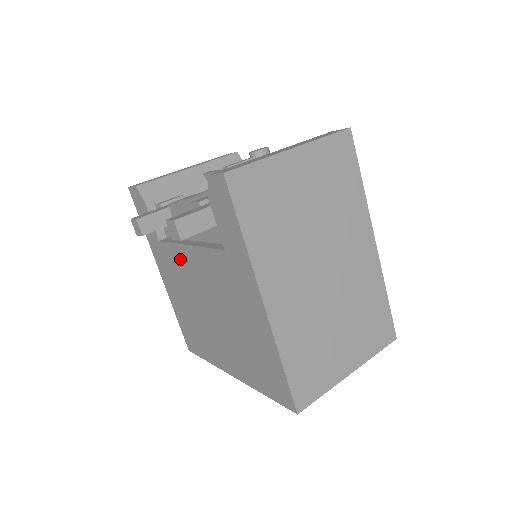
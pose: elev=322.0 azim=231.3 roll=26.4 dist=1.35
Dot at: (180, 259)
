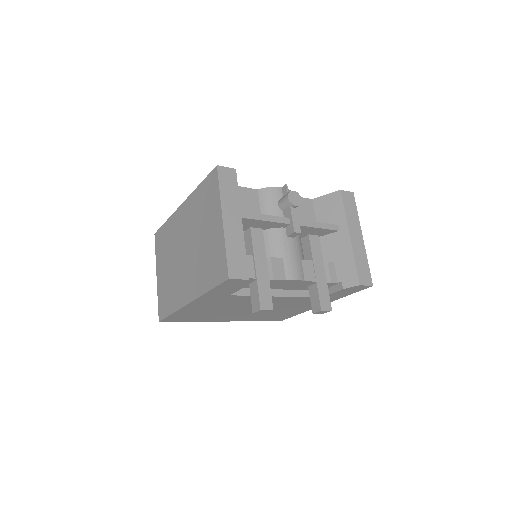
Dot at: occluded
